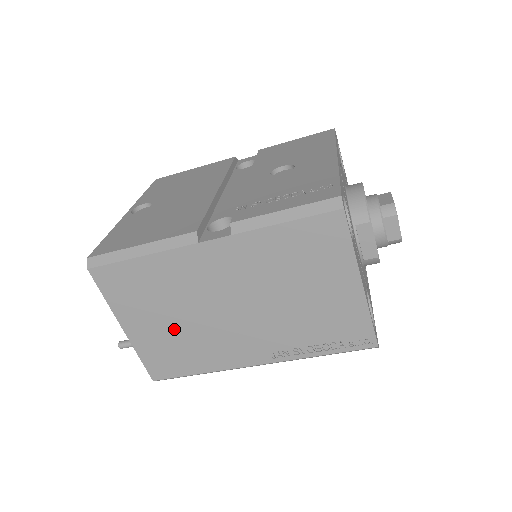
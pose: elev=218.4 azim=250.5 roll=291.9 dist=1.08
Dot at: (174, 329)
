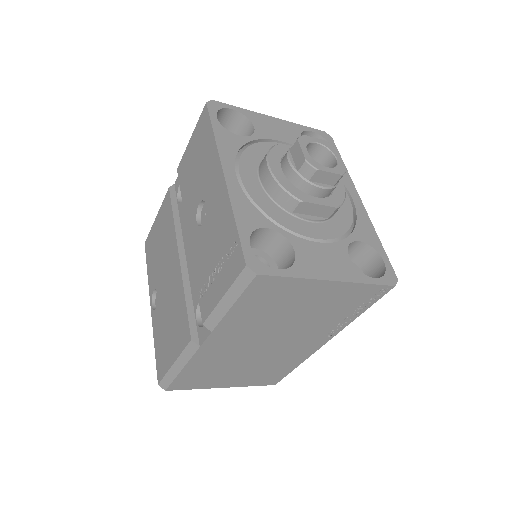
Dot at: (250, 370)
